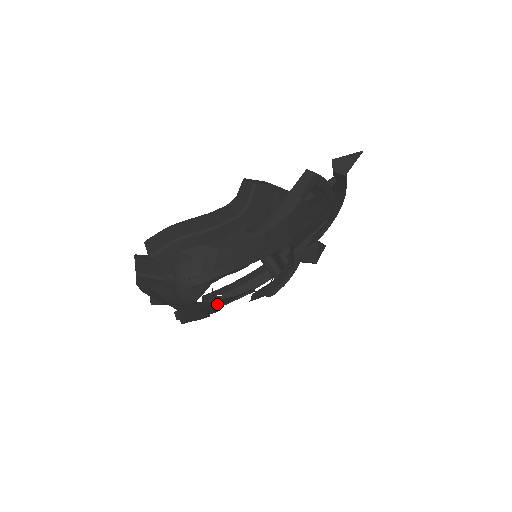
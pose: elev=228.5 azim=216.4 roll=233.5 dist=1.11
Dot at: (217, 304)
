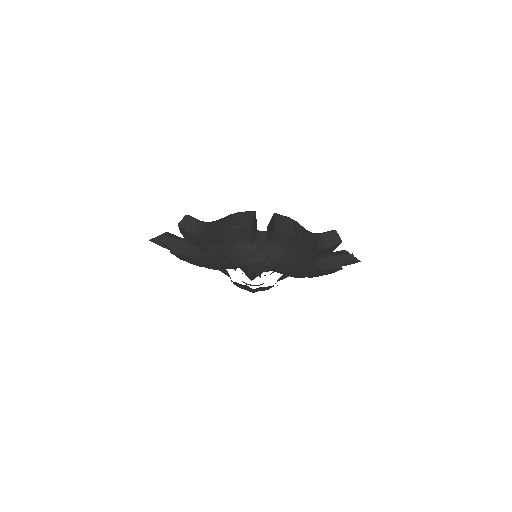
Dot at: occluded
